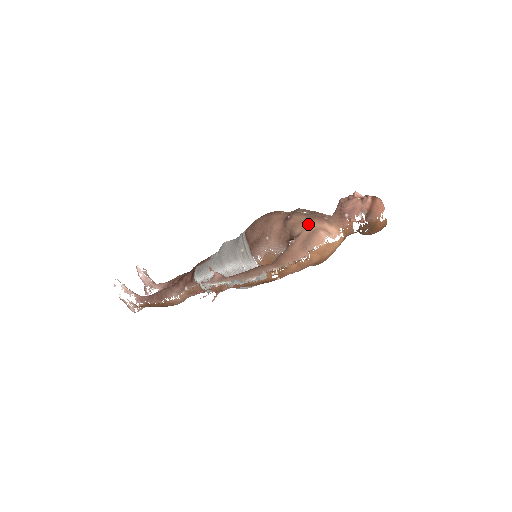
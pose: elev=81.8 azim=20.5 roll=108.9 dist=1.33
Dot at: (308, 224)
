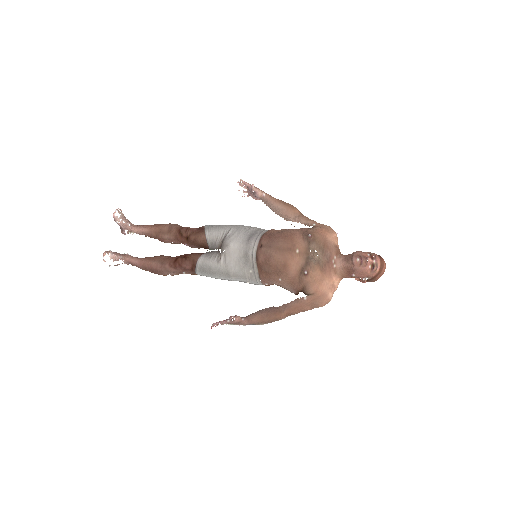
Dot at: (321, 285)
